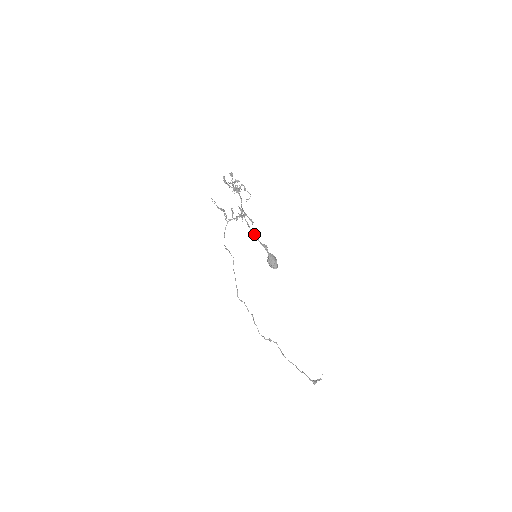
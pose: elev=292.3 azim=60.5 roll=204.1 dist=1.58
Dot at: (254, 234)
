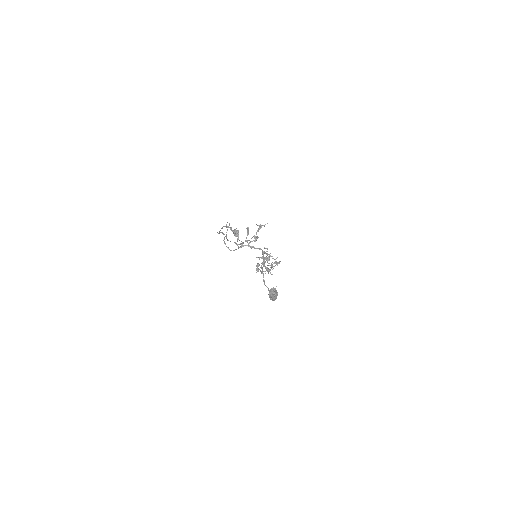
Dot at: occluded
